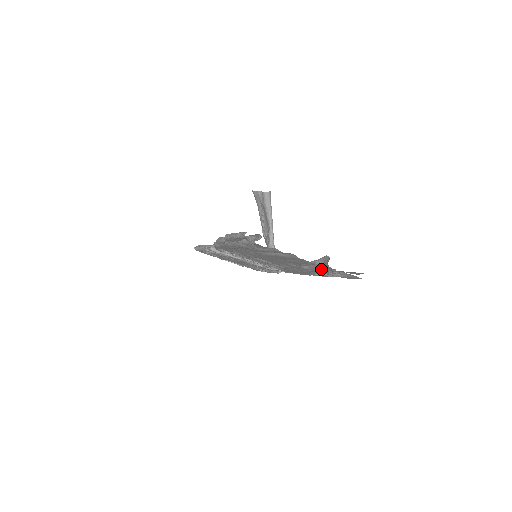
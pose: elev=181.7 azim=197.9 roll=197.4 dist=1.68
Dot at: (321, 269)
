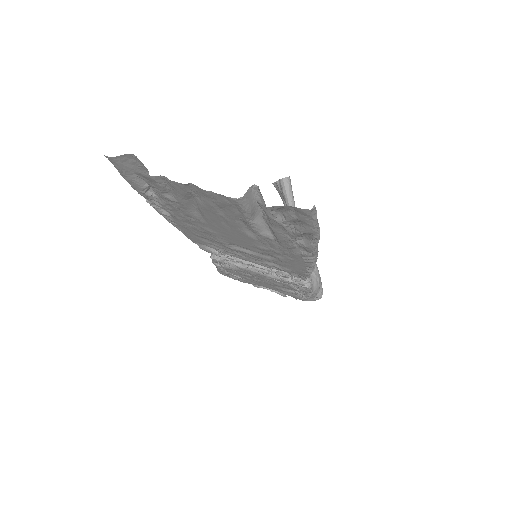
Dot at: (269, 221)
